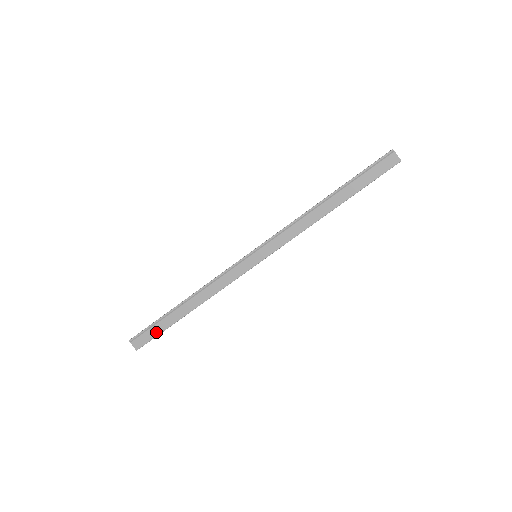
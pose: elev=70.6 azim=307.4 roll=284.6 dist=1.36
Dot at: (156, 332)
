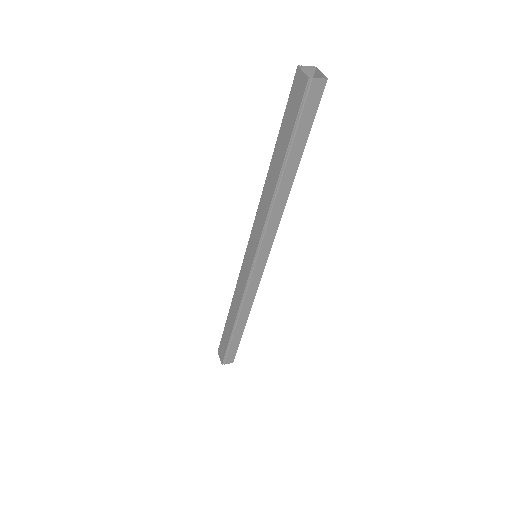
Dot at: (235, 348)
